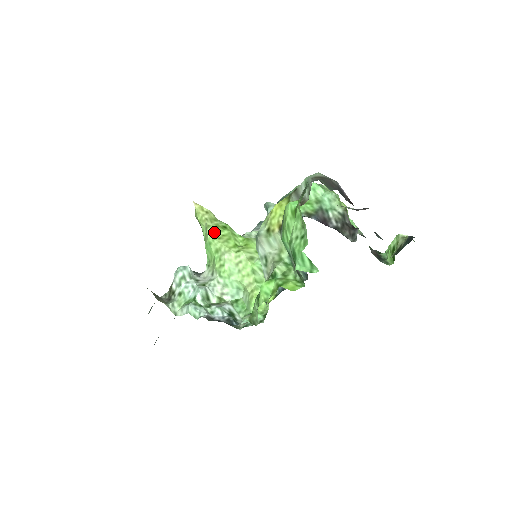
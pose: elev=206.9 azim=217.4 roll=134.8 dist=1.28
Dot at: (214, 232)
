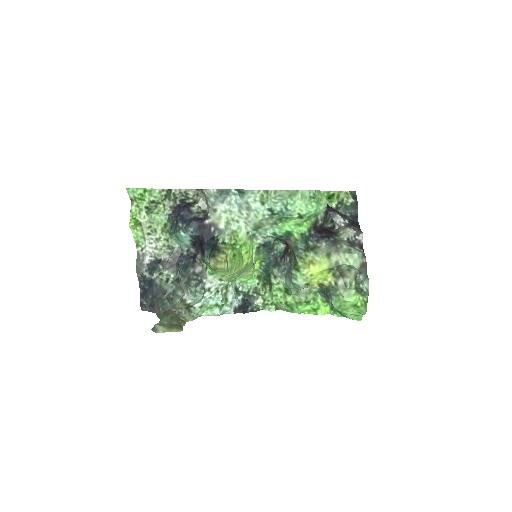
Dot at: (232, 269)
